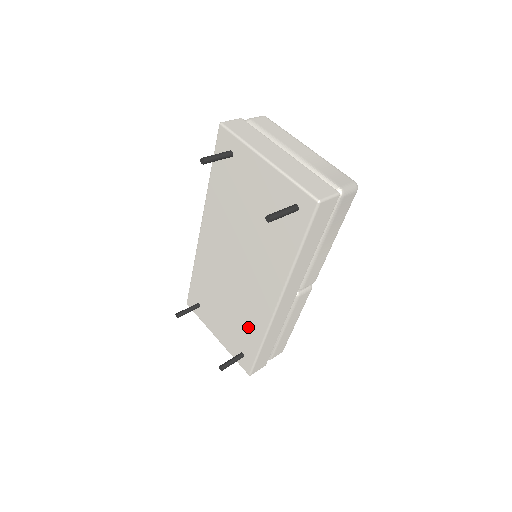
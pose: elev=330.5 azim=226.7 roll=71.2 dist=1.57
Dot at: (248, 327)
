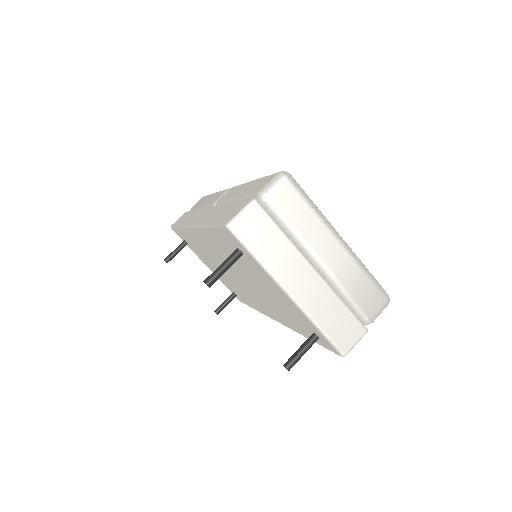
Dot at: (243, 296)
